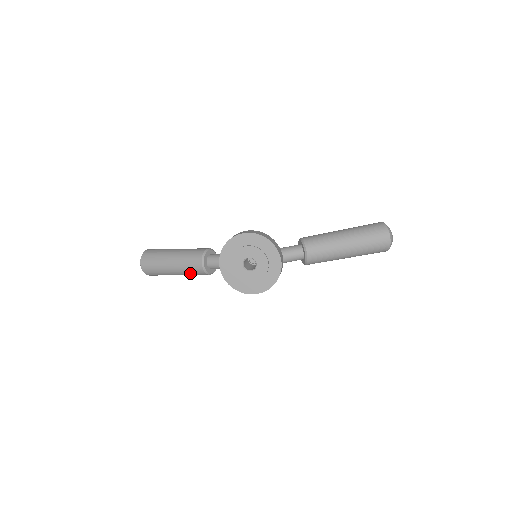
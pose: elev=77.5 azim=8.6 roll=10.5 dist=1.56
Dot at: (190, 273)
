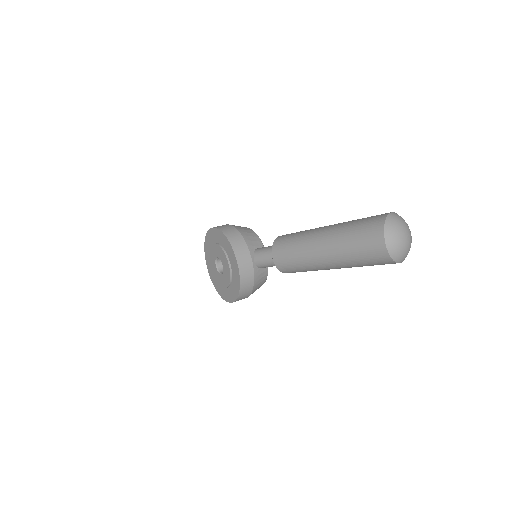
Dot at: occluded
